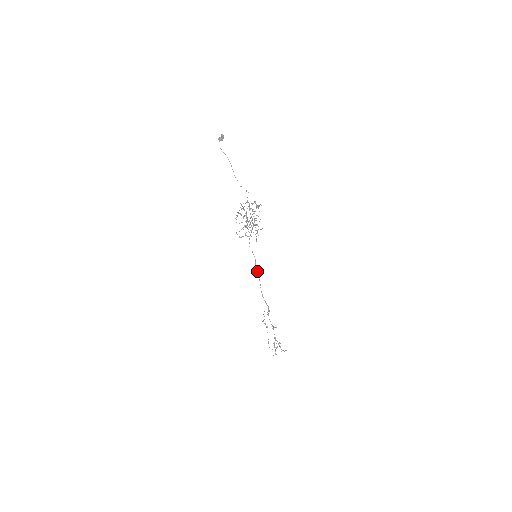
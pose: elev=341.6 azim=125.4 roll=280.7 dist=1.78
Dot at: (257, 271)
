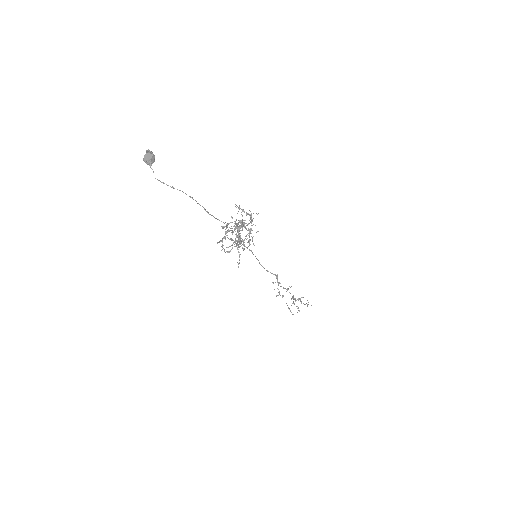
Dot at: occluded
